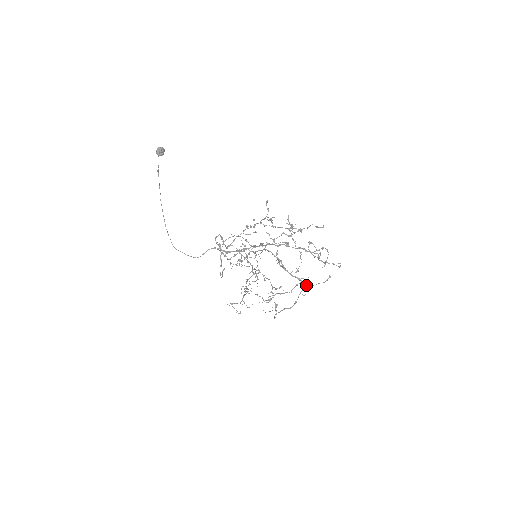
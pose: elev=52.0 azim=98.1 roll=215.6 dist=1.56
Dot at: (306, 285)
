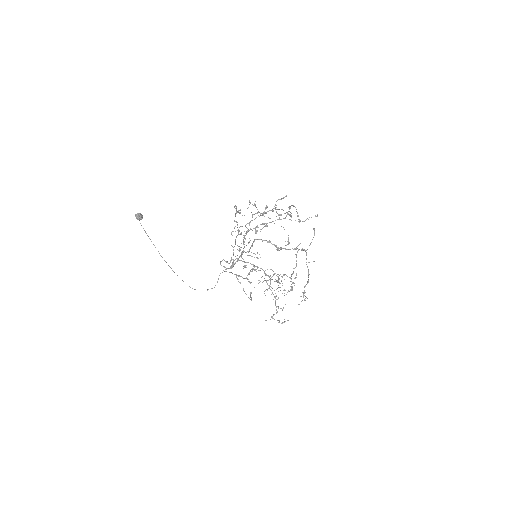
Dot at: (304, 250)
